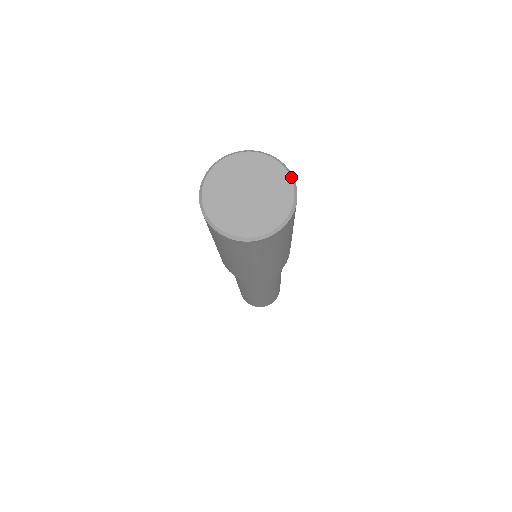
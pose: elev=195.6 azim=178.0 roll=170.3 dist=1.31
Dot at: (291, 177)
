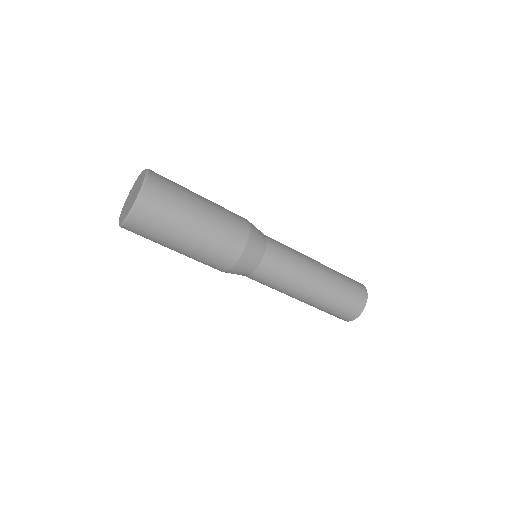
Dot at: (146, 170)
